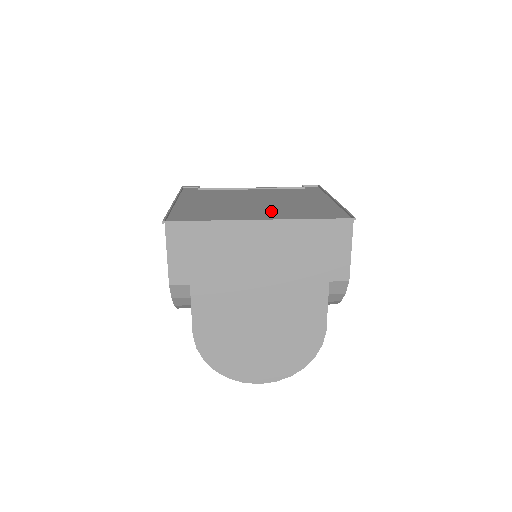
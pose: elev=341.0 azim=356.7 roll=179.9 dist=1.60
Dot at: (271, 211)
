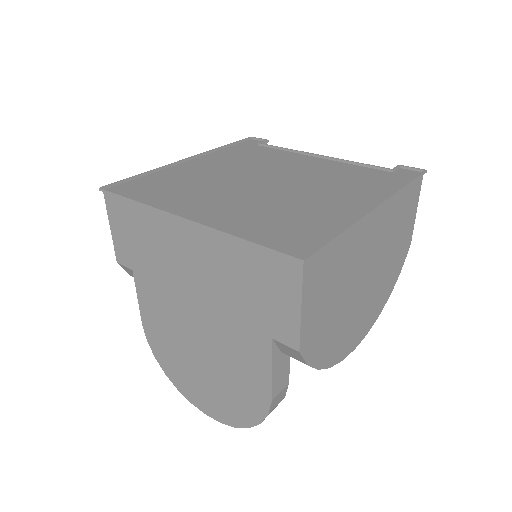
Dot at: (242, 205)
